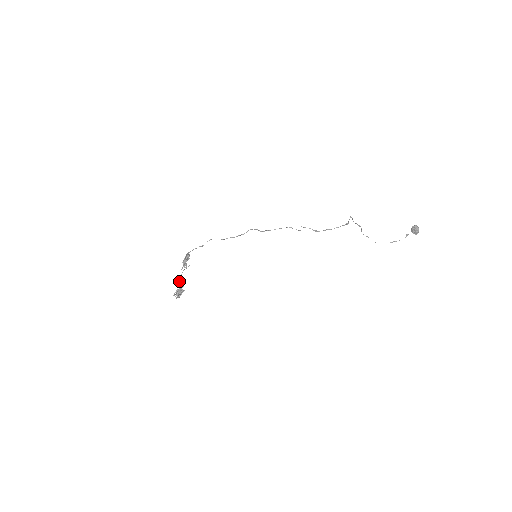
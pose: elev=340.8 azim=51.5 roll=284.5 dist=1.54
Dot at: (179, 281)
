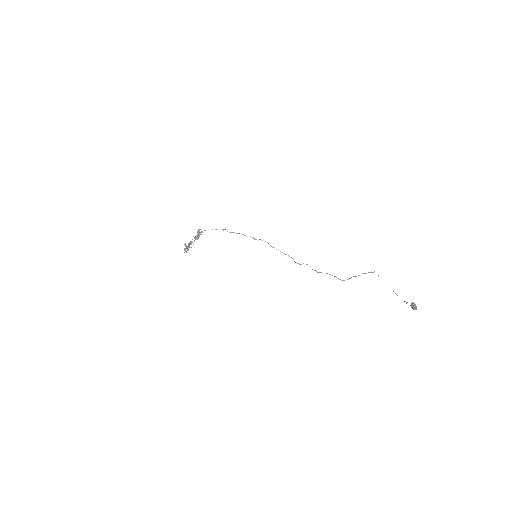
Dot at: (188, 243)
